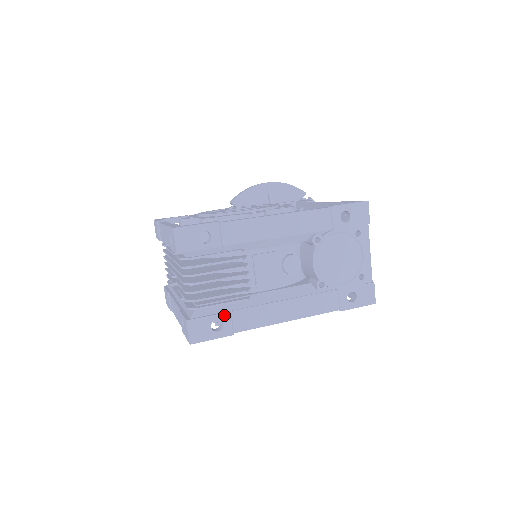
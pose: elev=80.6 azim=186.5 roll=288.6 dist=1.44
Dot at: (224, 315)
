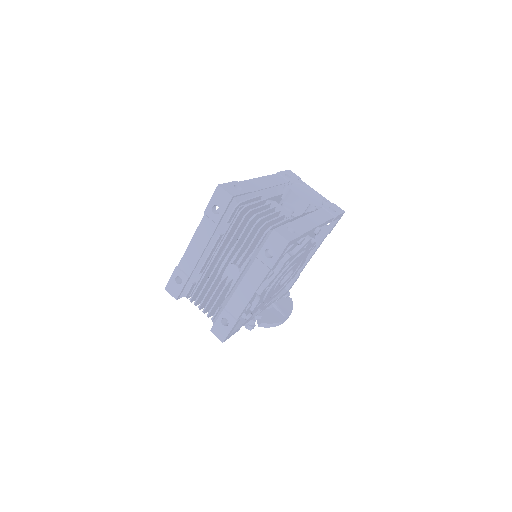
Dot at: (288, 224)
